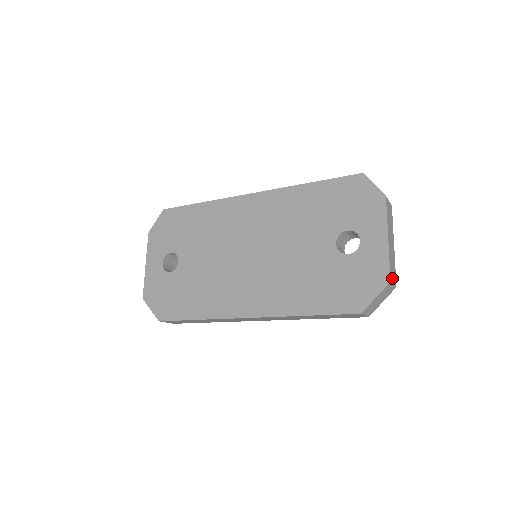
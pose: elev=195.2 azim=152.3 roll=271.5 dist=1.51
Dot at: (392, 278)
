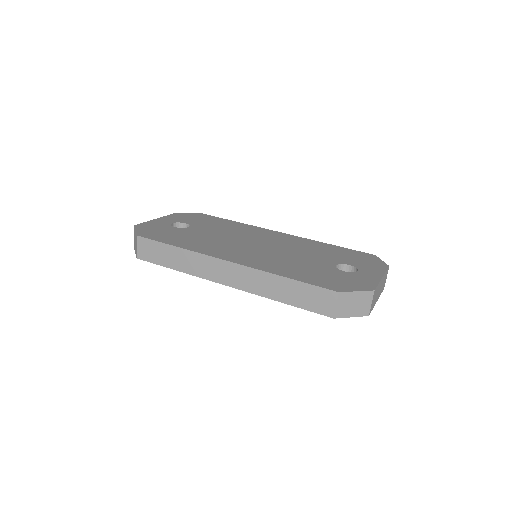
Dot at: (373, 297)
